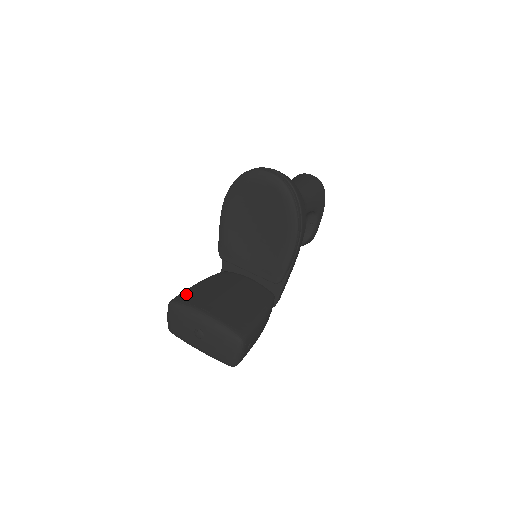
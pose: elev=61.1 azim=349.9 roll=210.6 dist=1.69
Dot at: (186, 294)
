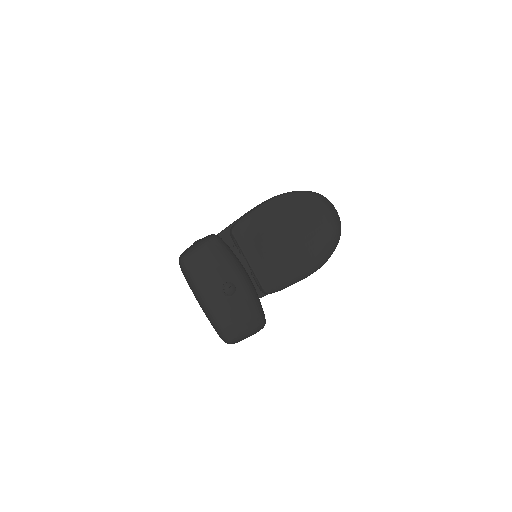
Dot at: occluded
